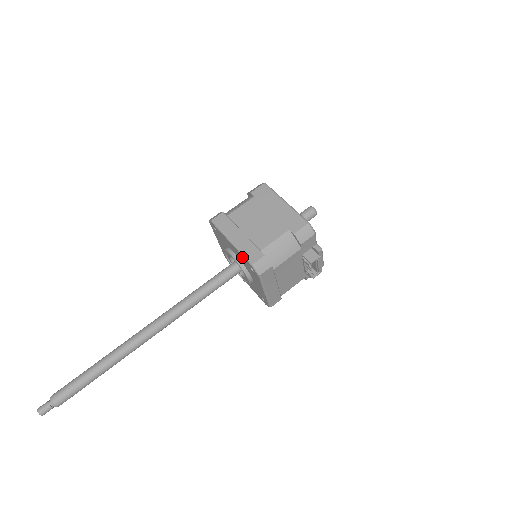
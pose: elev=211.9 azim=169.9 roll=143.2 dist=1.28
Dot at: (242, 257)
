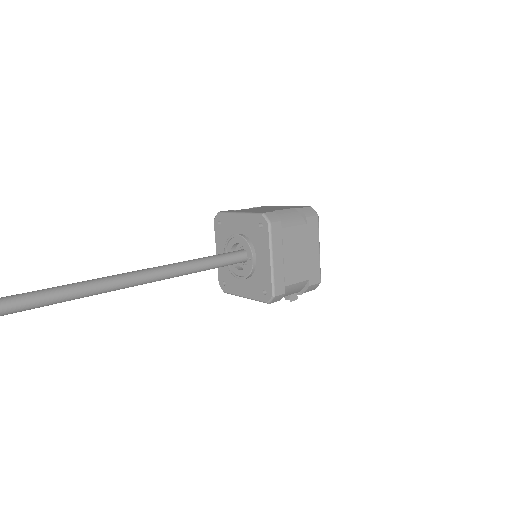
Dot at: (268, 278)
